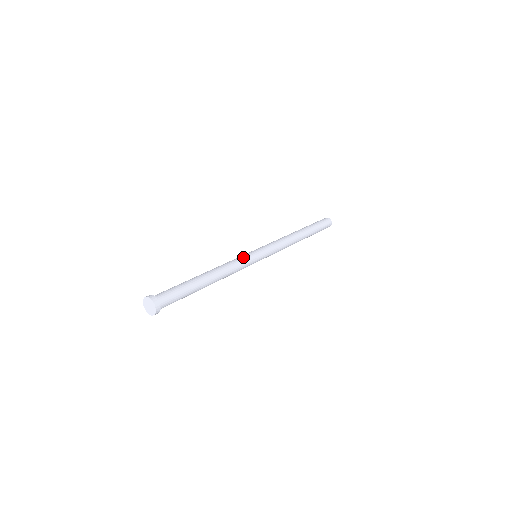
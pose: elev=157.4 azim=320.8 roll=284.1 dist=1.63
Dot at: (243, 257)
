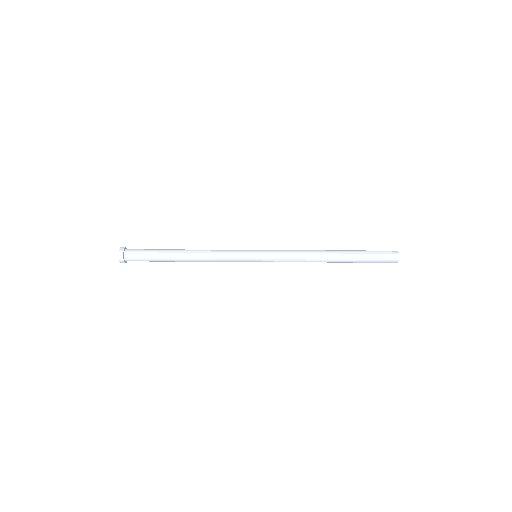
Dot at: (234, 250)
